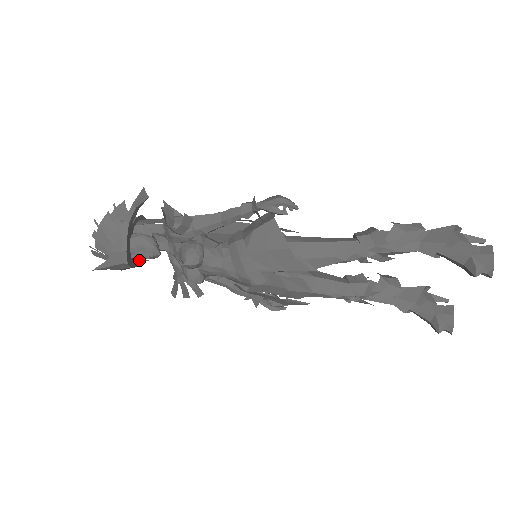
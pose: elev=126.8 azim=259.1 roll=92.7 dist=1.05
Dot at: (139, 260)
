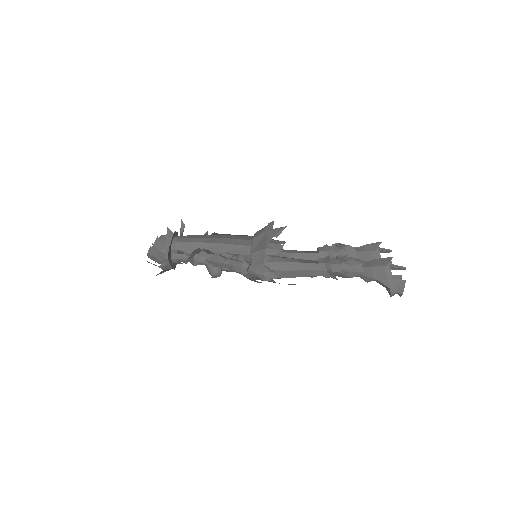
Dot at: occluded
